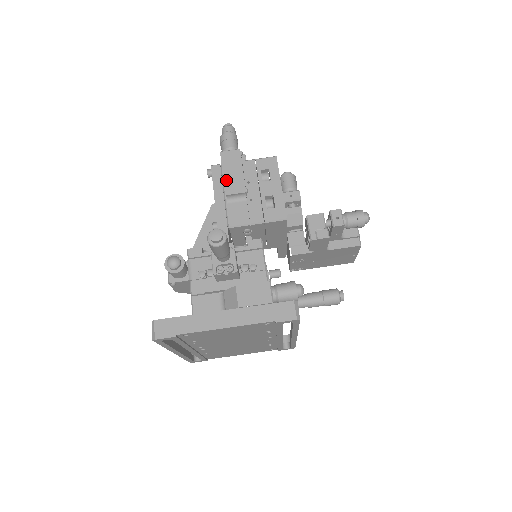
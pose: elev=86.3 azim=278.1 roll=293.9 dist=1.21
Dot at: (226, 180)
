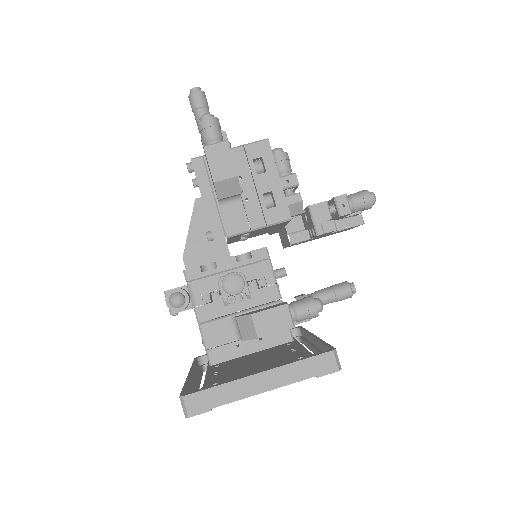
Dot at: (217, 184)
